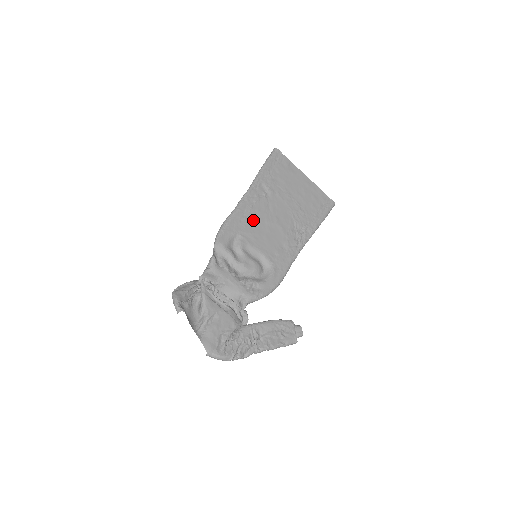
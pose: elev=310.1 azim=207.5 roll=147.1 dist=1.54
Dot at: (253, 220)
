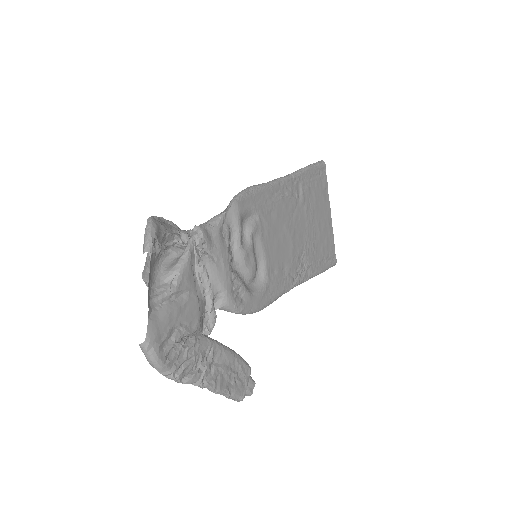
Dot at: (276, 212)
